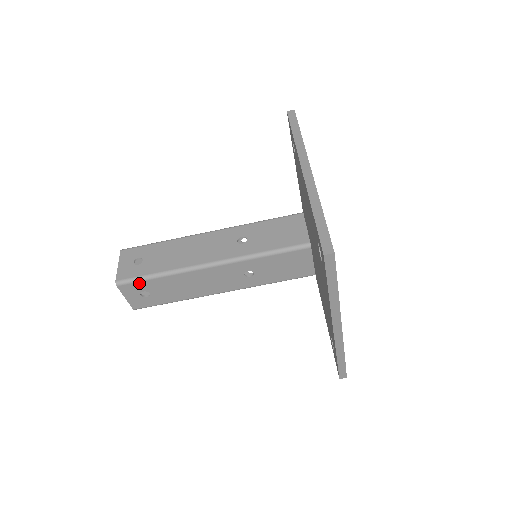
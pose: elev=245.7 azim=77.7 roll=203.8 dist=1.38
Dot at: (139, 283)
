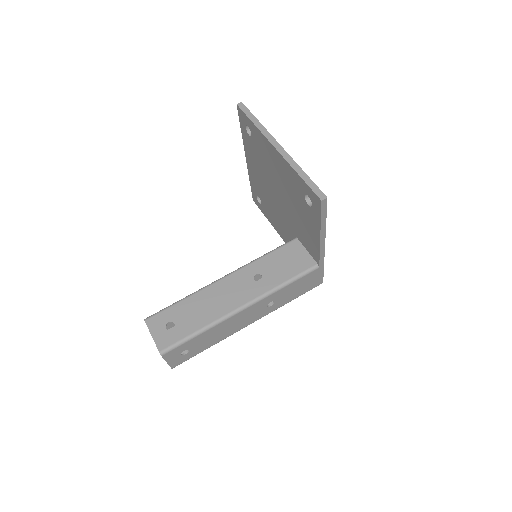
Dot at: (164, 312)
